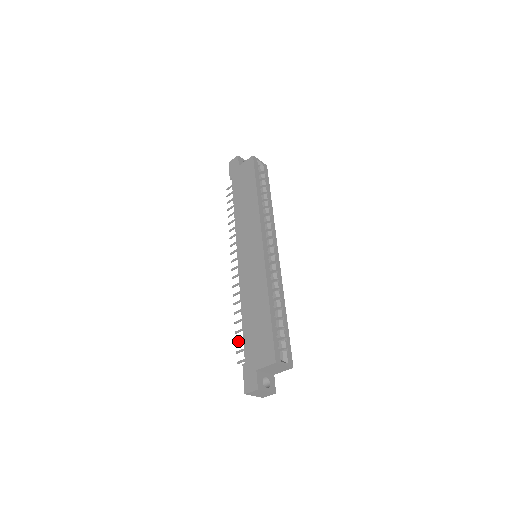
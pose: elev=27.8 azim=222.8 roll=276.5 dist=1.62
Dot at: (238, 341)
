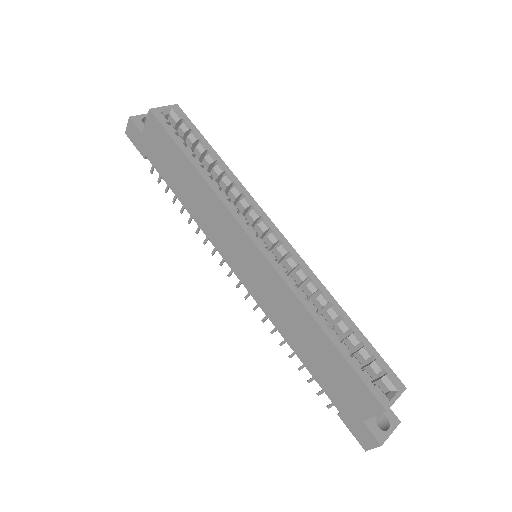
Dot at: (310, 381)
